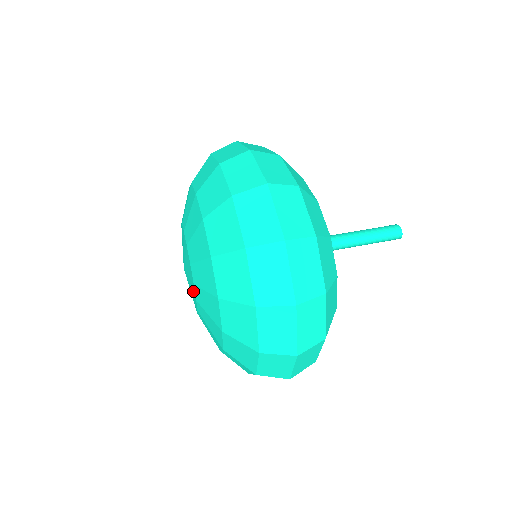
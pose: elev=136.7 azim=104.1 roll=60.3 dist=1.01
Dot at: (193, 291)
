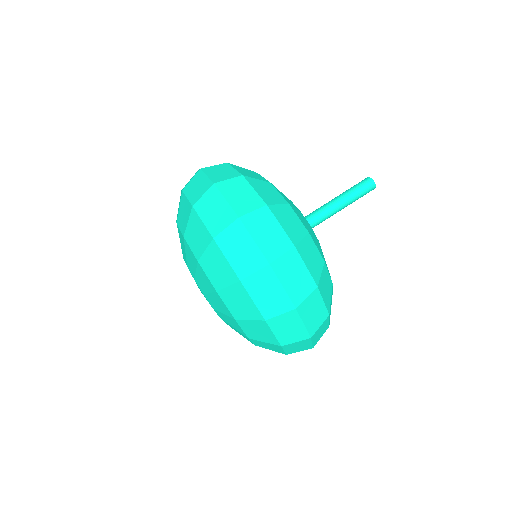
Dot at: occluded
